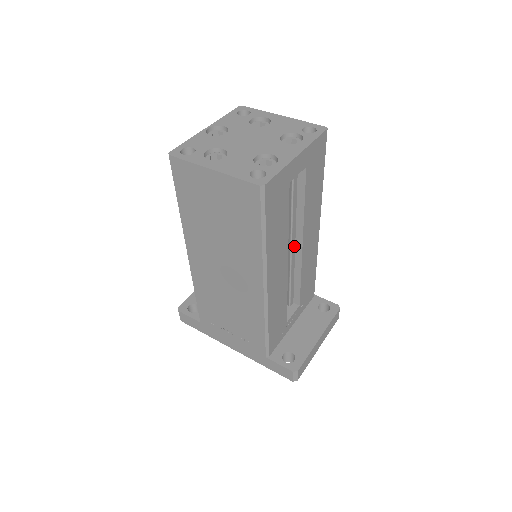
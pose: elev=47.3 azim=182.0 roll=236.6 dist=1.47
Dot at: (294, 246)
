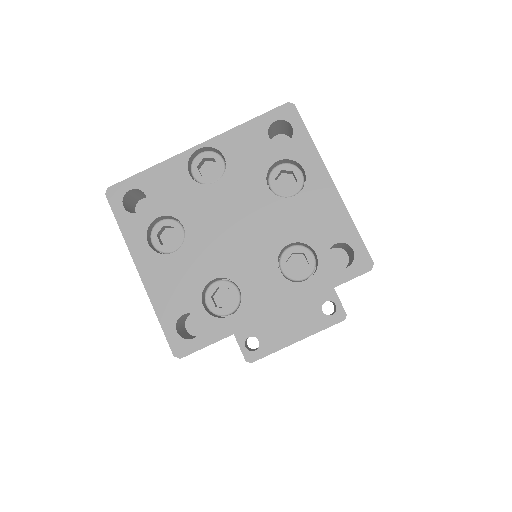
Dot at: occluded
